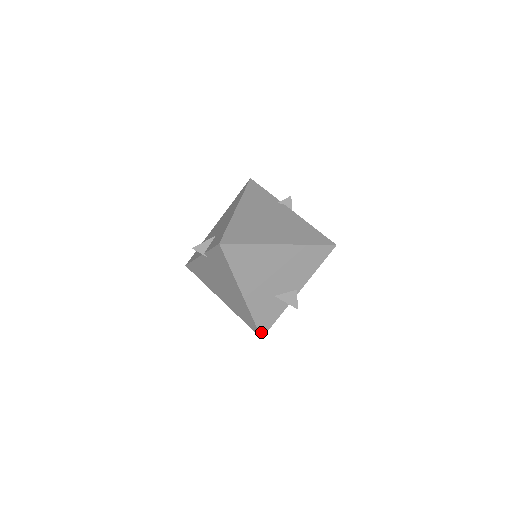
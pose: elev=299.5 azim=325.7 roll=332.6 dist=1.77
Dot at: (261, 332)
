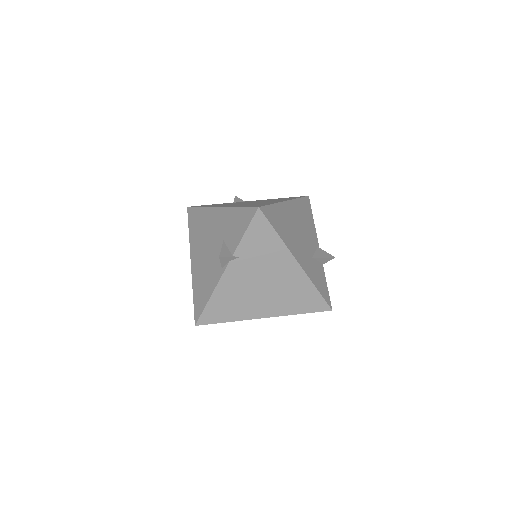
Dot at: (328, 303)
